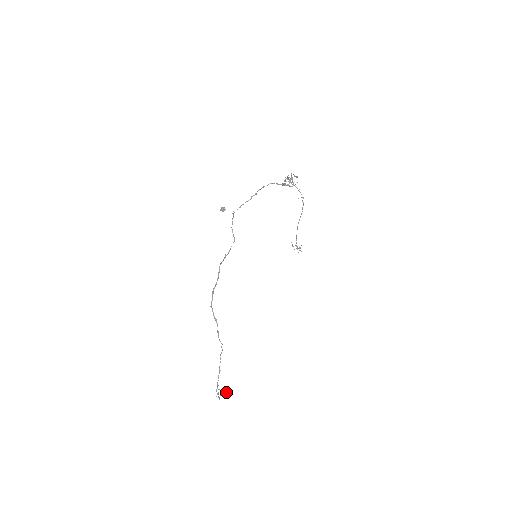
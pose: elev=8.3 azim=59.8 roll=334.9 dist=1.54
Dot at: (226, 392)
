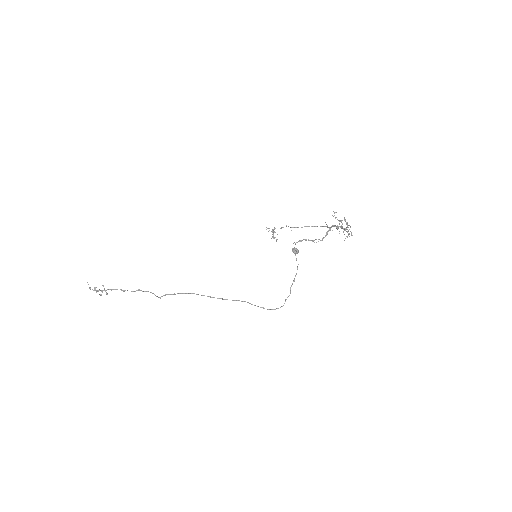
Dot at: (106, 294)
